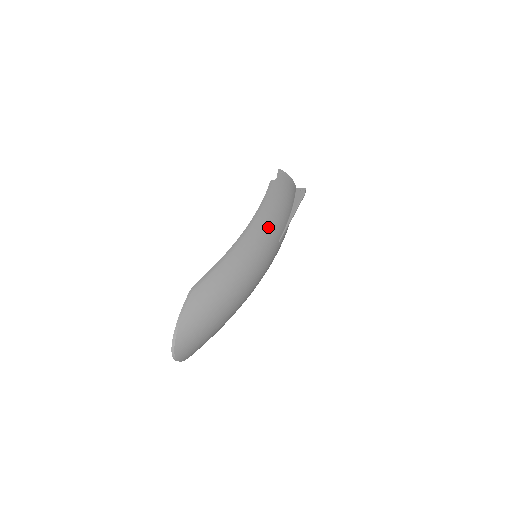
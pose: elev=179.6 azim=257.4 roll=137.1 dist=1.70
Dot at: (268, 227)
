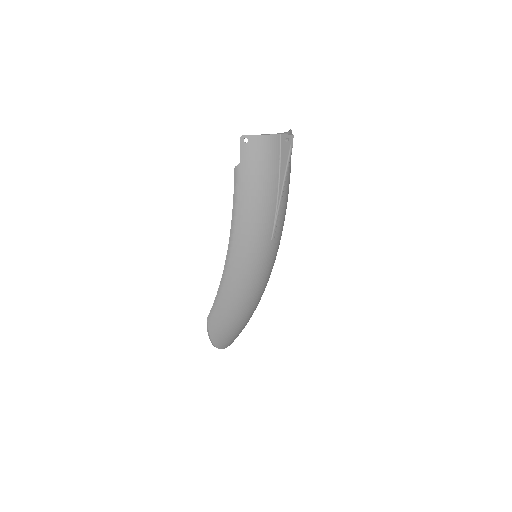
Dot at: (248, 246)
